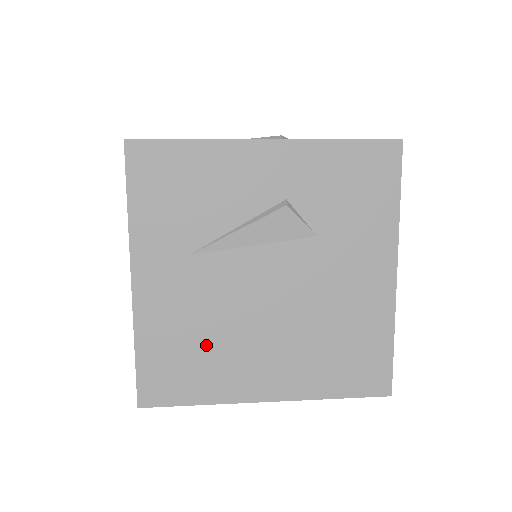
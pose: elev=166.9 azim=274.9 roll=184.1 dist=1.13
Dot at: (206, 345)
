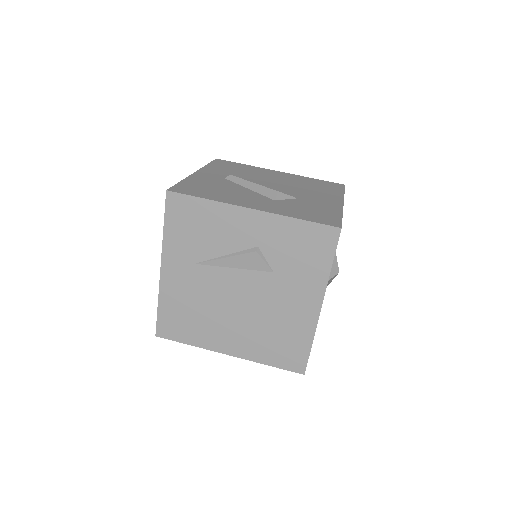
Dot at: (198, 315)
